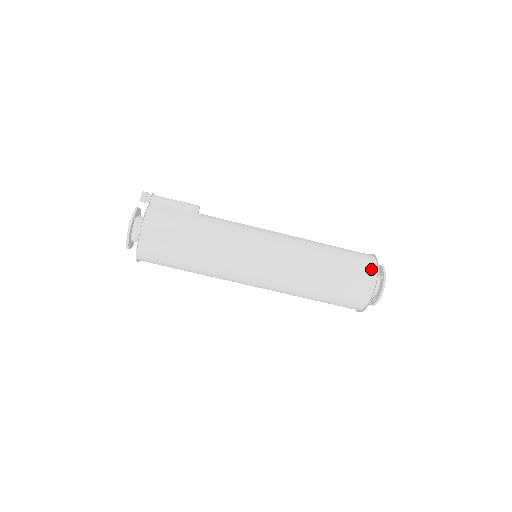
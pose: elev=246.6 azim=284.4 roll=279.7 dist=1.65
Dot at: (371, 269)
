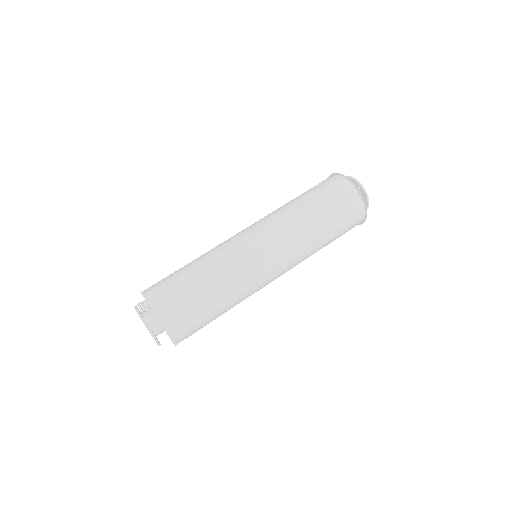
Dot at: occluded
